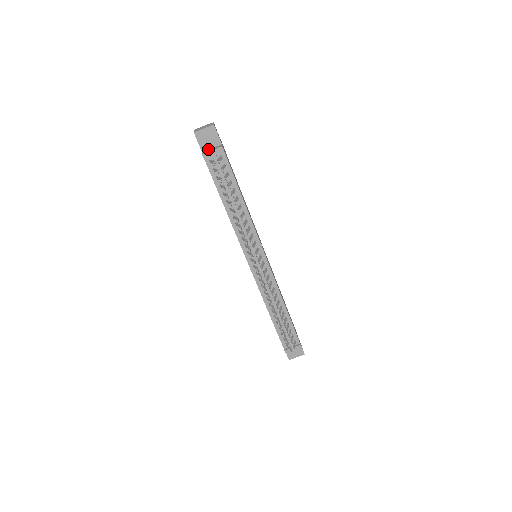
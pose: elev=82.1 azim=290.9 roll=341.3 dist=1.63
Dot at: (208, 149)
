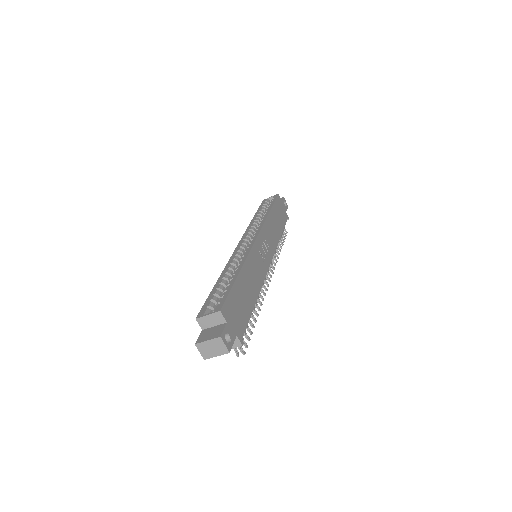
Dot at: occluded
